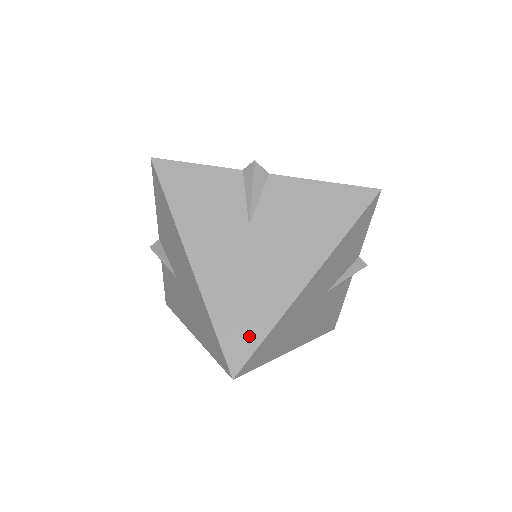
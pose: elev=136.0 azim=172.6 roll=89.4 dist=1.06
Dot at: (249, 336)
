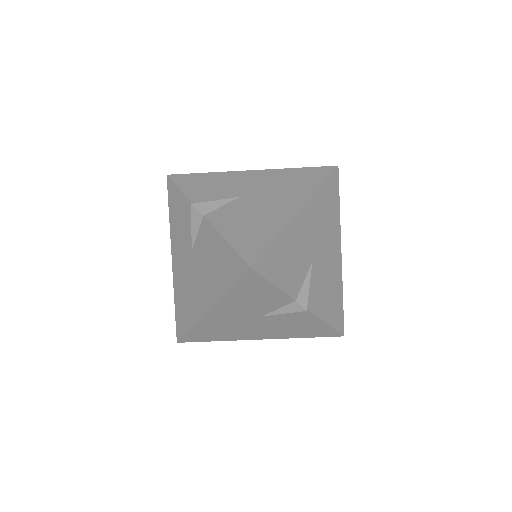
Dot at: (204, 338)
